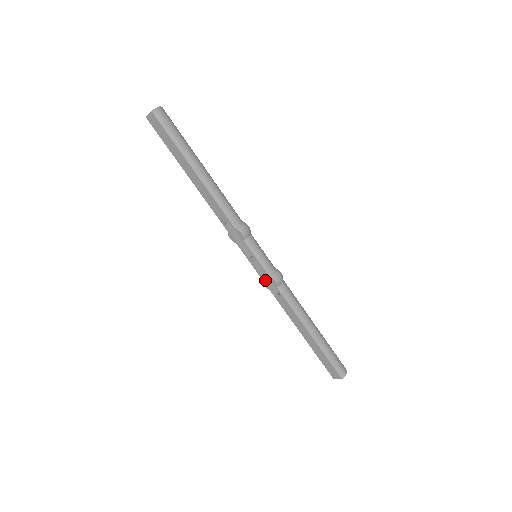
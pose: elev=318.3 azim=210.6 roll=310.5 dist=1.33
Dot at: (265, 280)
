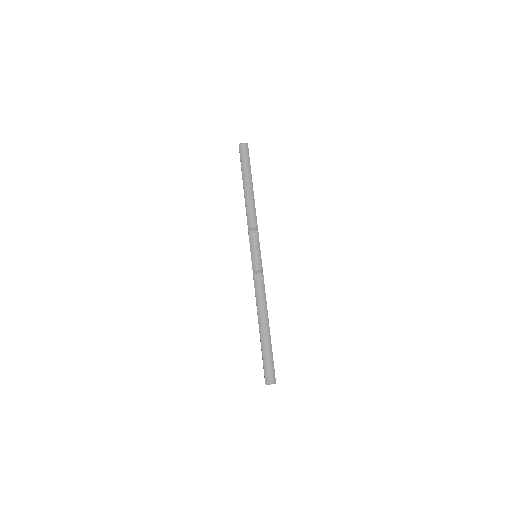
Dot at: occluded
